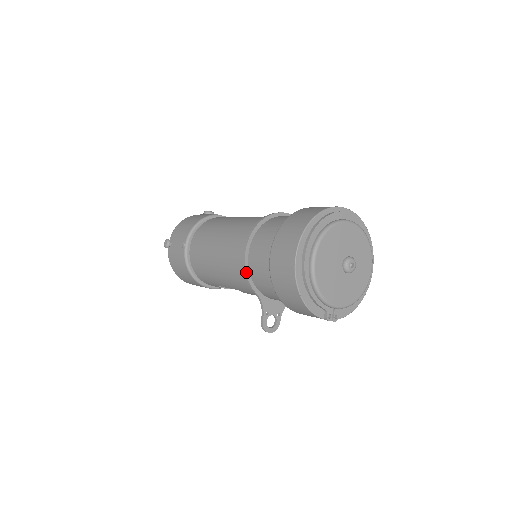
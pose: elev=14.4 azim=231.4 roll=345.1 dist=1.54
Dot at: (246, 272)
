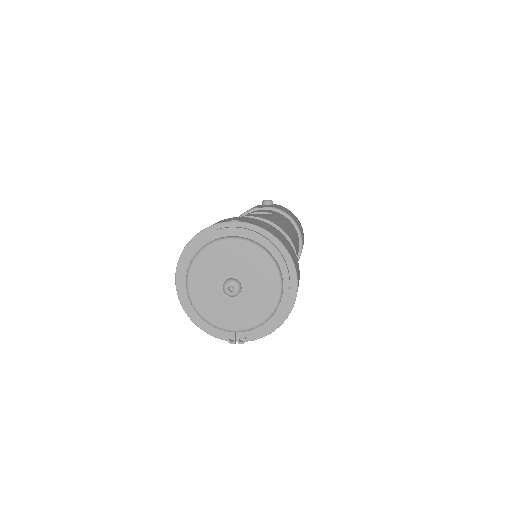
Dot at: occluded
